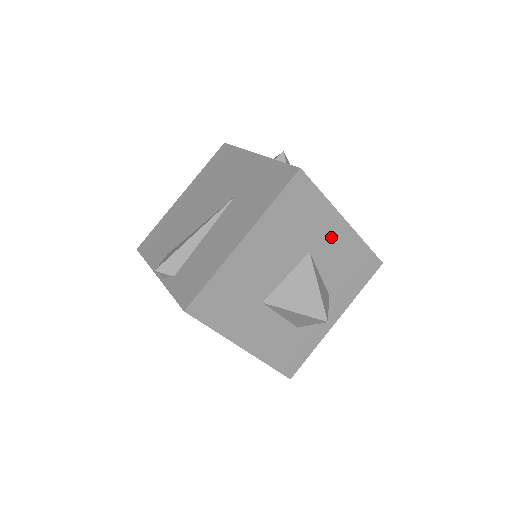
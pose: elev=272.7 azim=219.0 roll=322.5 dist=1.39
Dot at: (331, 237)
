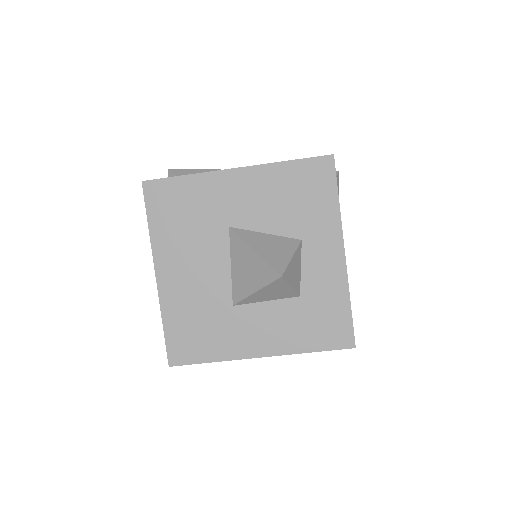
Dot at: (237, 195)
